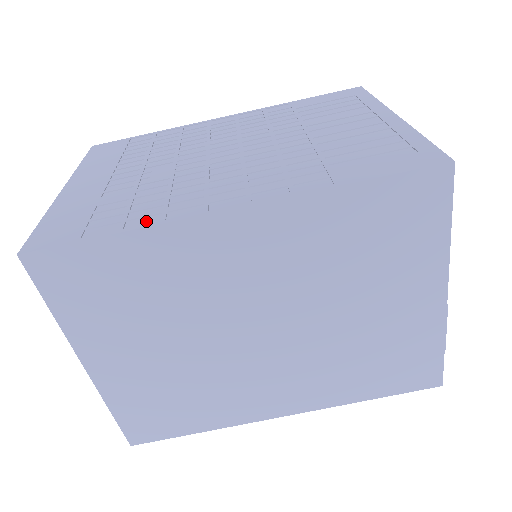
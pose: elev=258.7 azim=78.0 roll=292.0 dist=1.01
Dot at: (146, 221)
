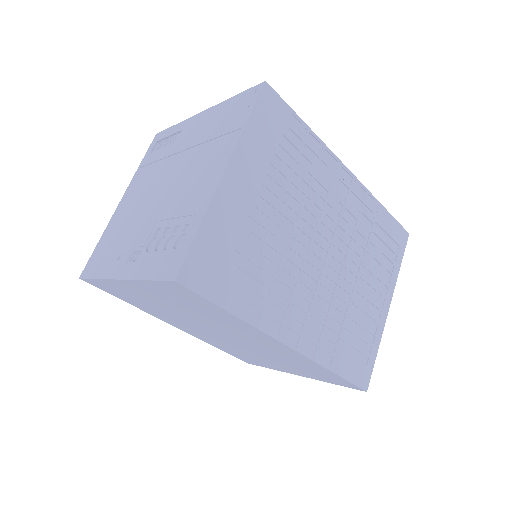
Dot at: (252, 314)
